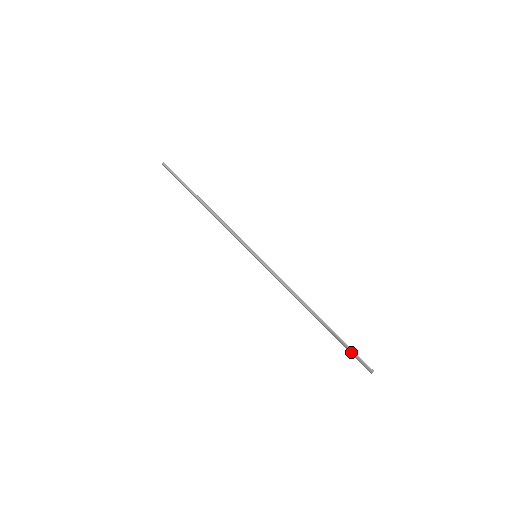
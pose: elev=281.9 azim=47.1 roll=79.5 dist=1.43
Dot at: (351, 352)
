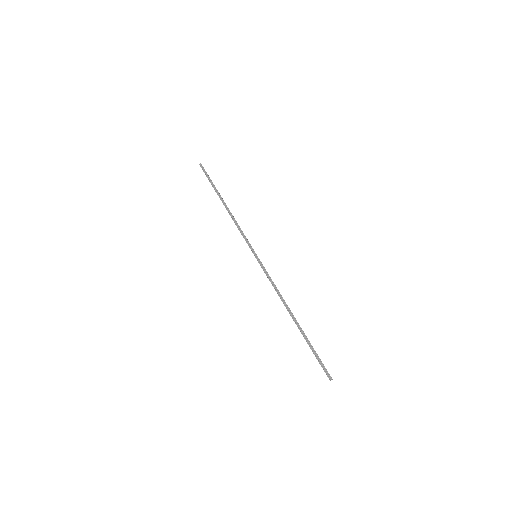
Dot at: (316, 357)
